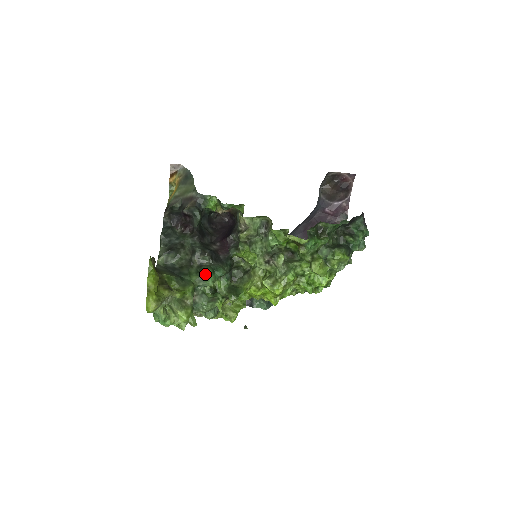
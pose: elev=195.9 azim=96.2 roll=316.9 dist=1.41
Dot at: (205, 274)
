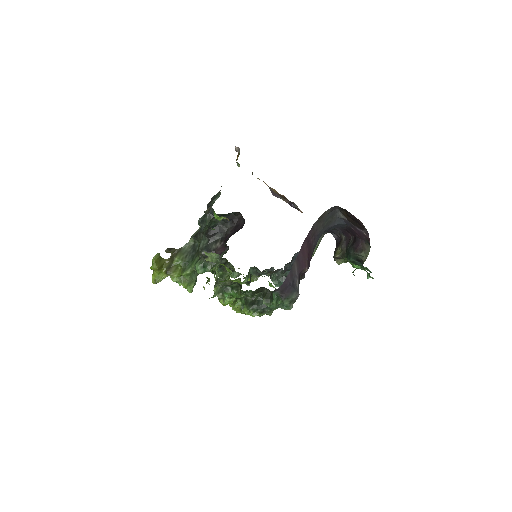
Dot at: (196, 268)
